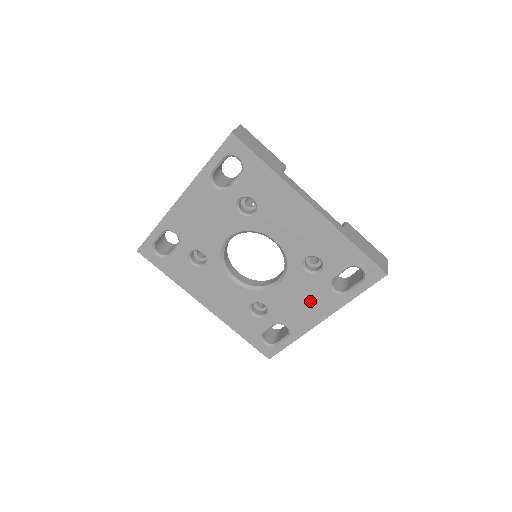
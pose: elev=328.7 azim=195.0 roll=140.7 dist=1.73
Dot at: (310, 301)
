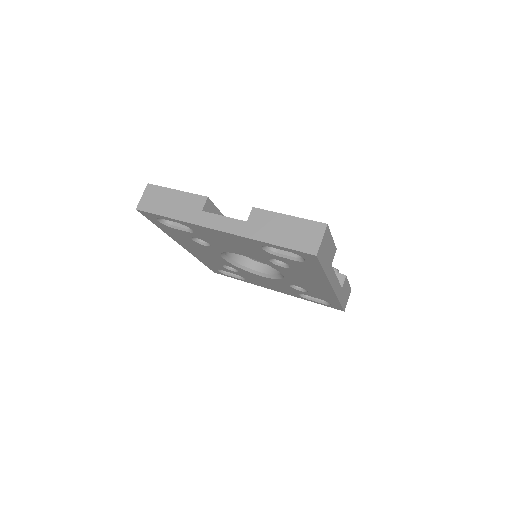
Dot at: (277, 287)
